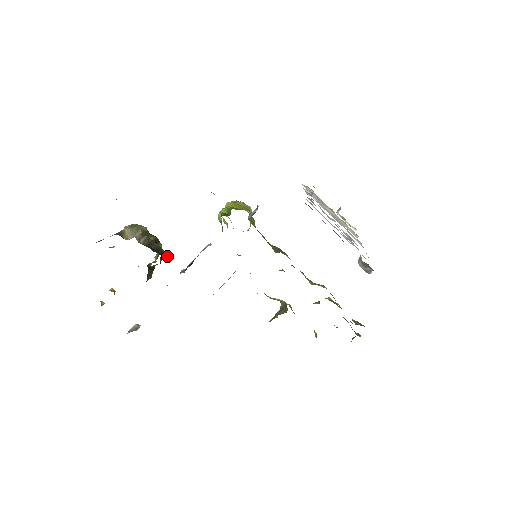
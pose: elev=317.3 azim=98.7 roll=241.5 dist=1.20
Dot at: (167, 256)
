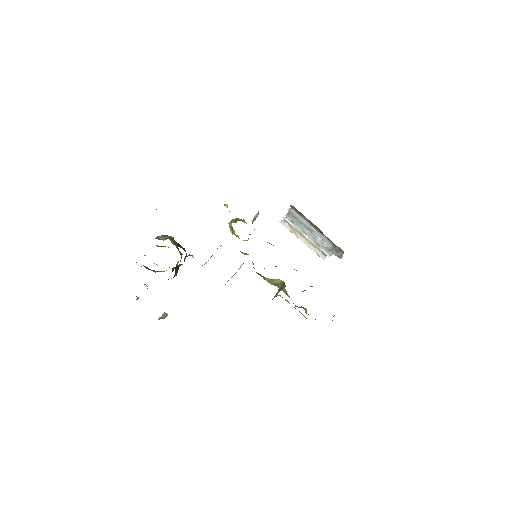
Dot at: (191, 255)
